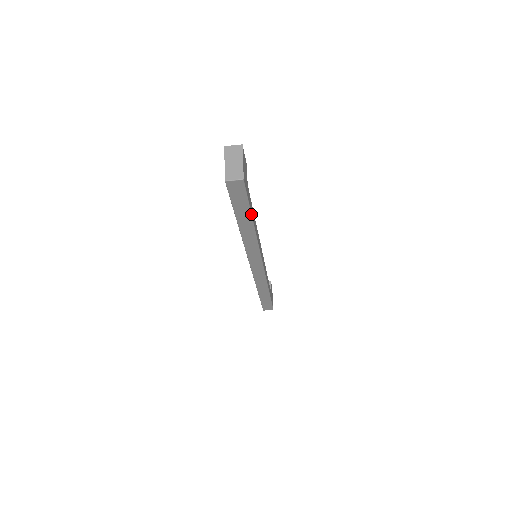
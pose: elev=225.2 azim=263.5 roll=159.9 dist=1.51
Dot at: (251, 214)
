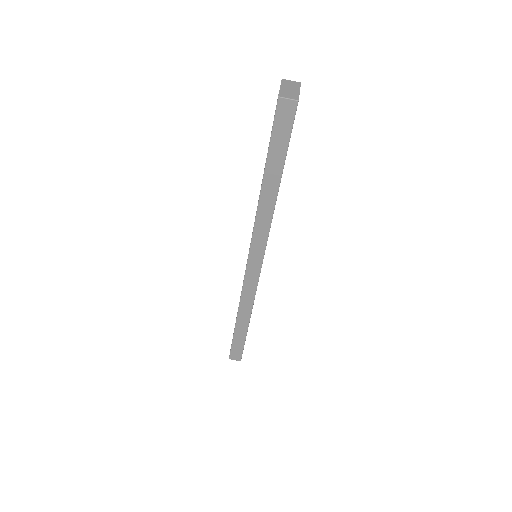
Dot at: (283, 166)
